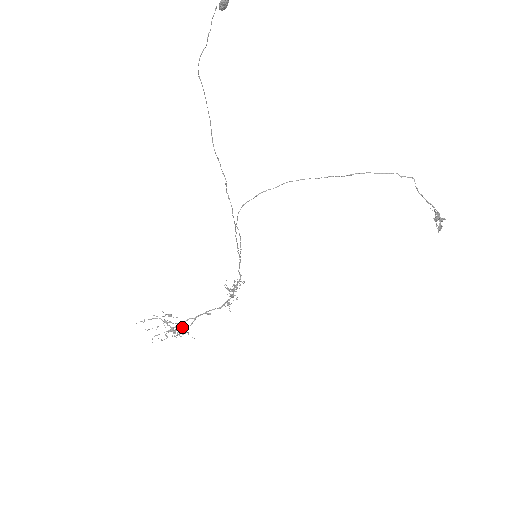
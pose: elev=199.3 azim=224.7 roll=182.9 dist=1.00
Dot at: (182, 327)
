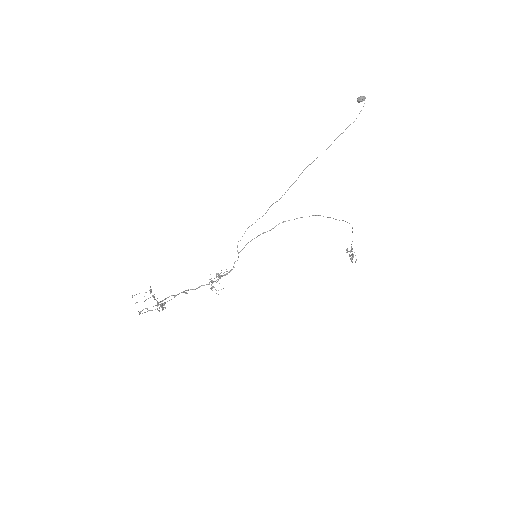
Dot at: occluded
